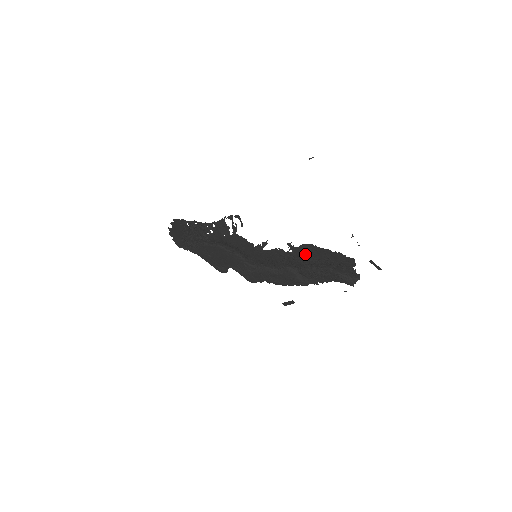
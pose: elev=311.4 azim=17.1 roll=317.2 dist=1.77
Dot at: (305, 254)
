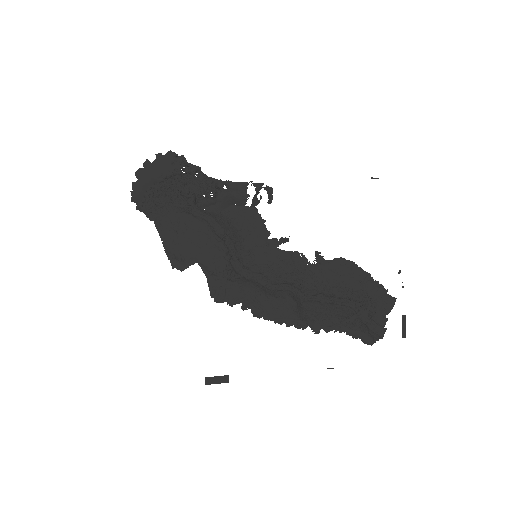
Dot at: (334, 273)
